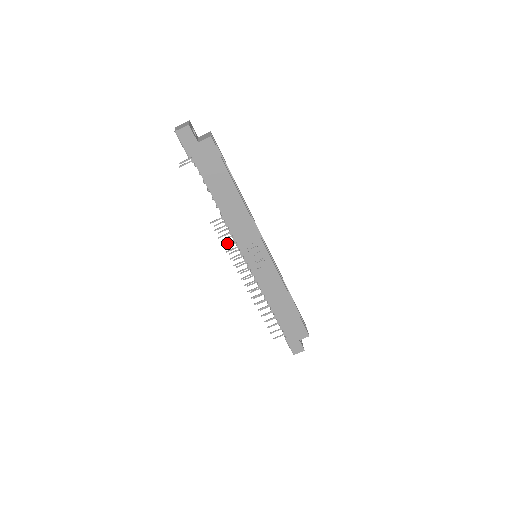
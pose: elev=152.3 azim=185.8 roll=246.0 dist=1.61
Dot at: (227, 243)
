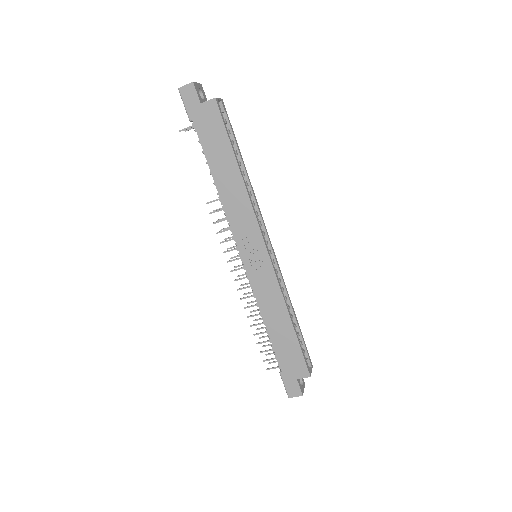
Dot at: (222, 231)
